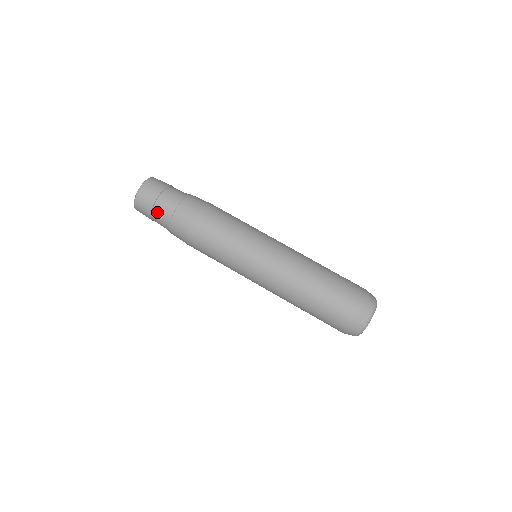
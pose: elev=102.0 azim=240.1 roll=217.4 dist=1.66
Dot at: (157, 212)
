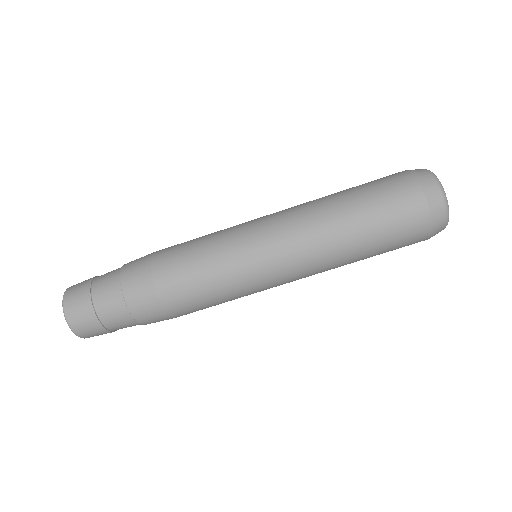
Dot at: occluded
